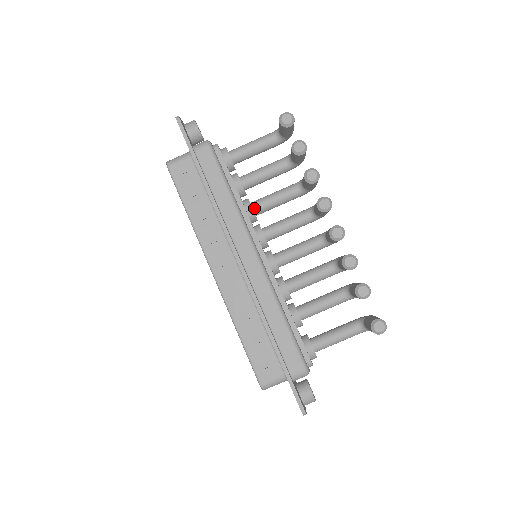
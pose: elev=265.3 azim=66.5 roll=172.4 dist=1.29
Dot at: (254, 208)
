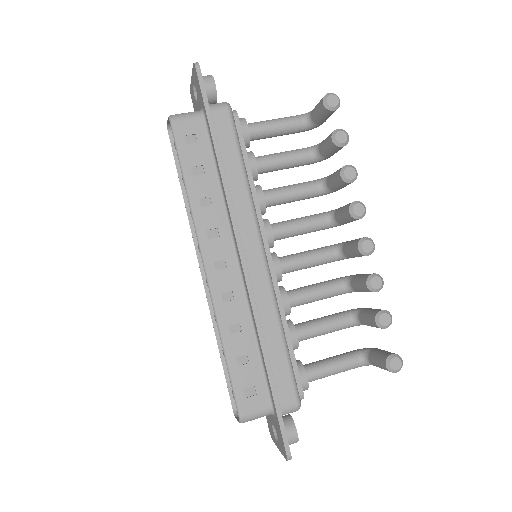
Dot at: (265, 198)
